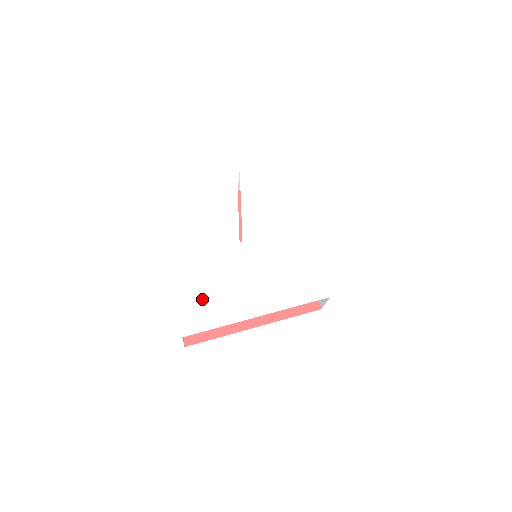
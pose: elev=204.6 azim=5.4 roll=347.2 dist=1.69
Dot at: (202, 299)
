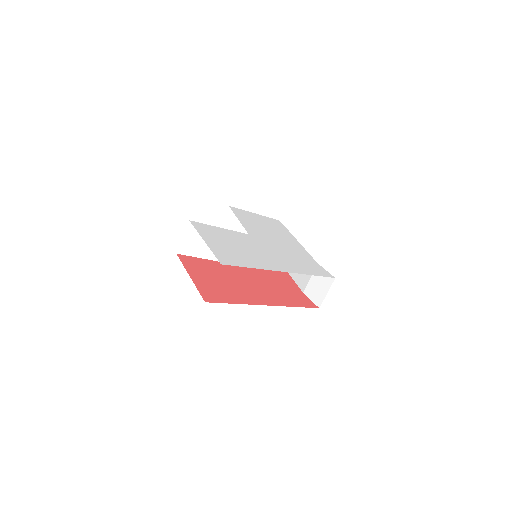
Dot at: (229, 250)
